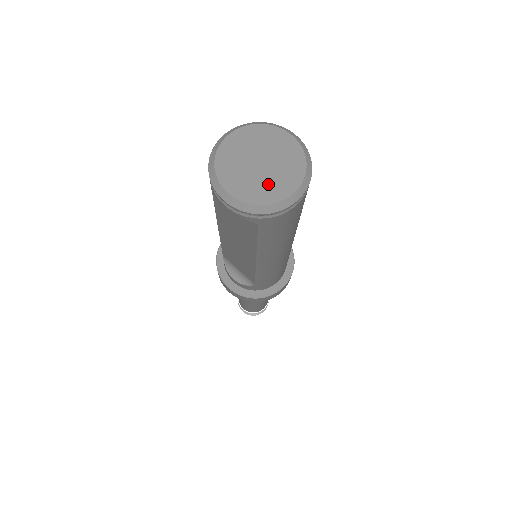
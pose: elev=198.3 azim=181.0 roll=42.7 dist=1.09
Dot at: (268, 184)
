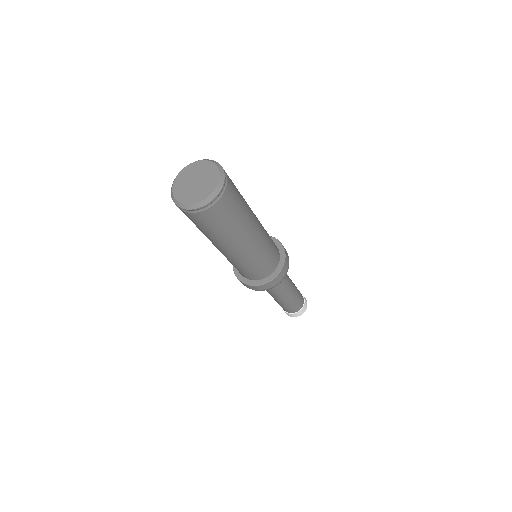
Dot at: (190, 193)
